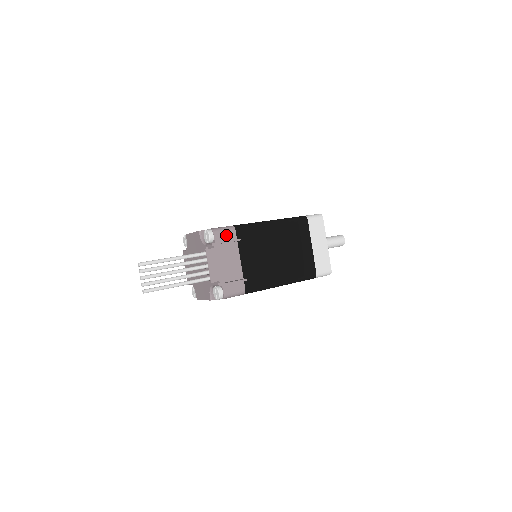
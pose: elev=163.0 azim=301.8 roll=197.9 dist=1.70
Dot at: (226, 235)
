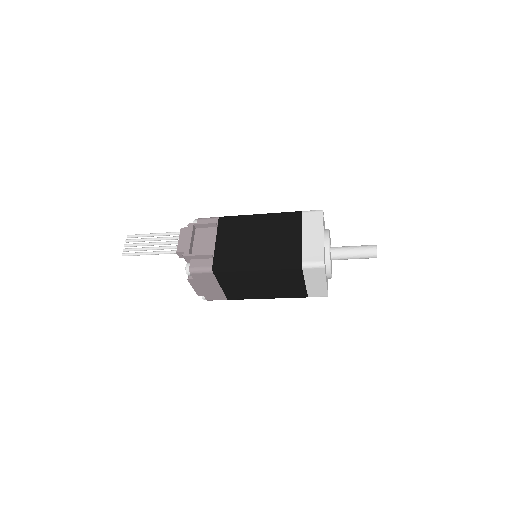
Dot at: occluded
